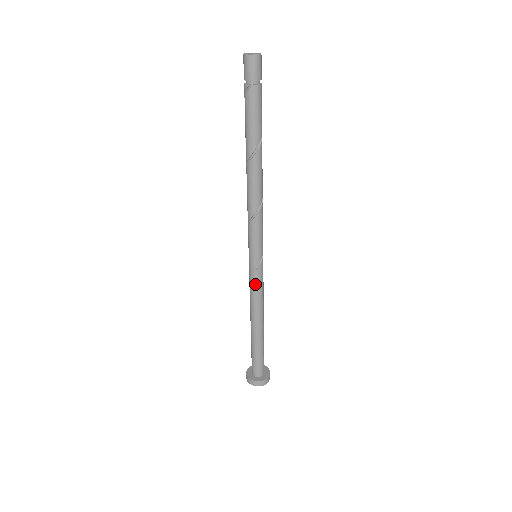
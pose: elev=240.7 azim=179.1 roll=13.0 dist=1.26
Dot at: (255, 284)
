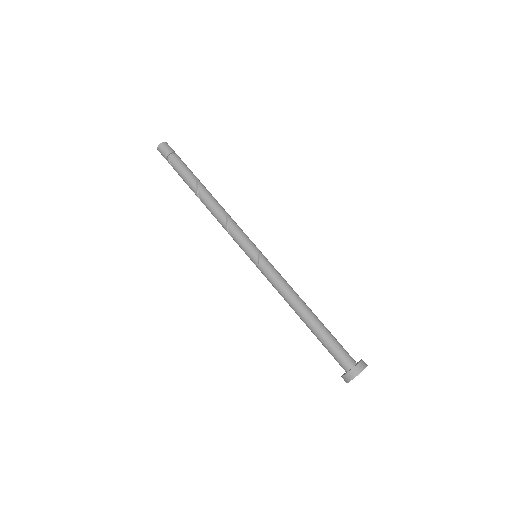
Dot at: (269, 276)
